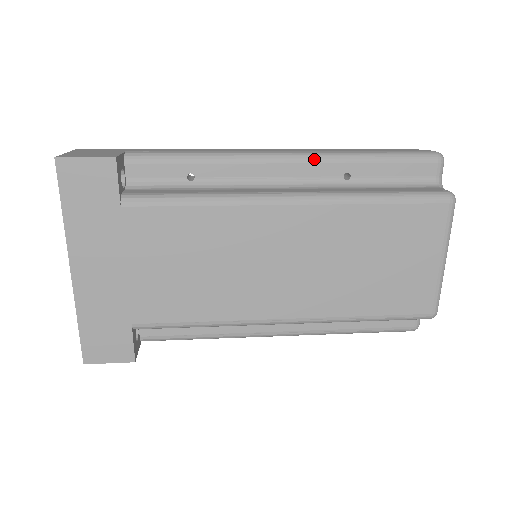
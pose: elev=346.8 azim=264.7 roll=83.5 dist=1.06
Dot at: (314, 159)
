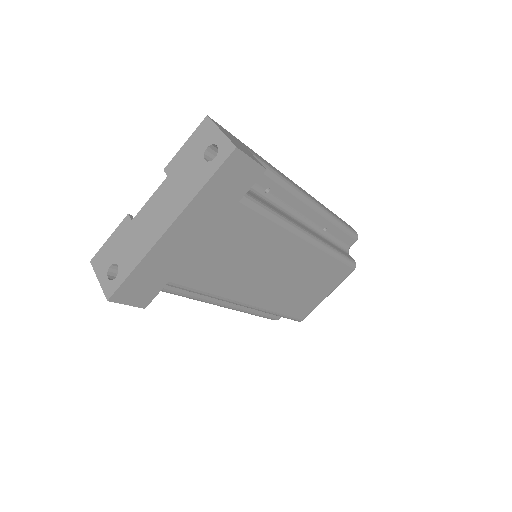
Dot at: (322, 213)
